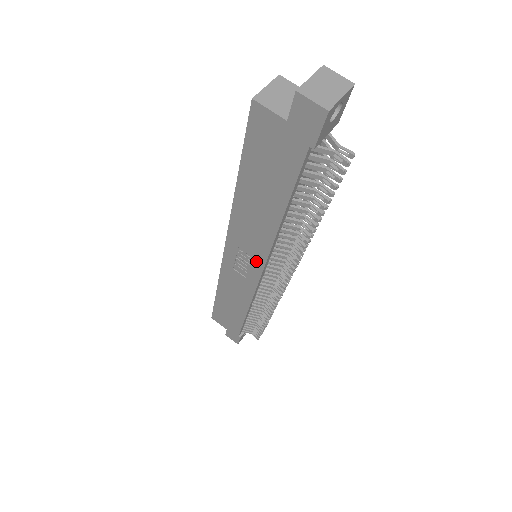
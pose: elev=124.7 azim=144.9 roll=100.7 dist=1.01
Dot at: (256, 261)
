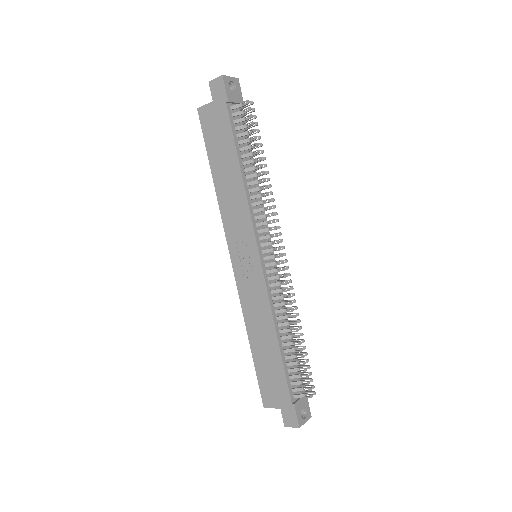
Dot at: (250, 241)
